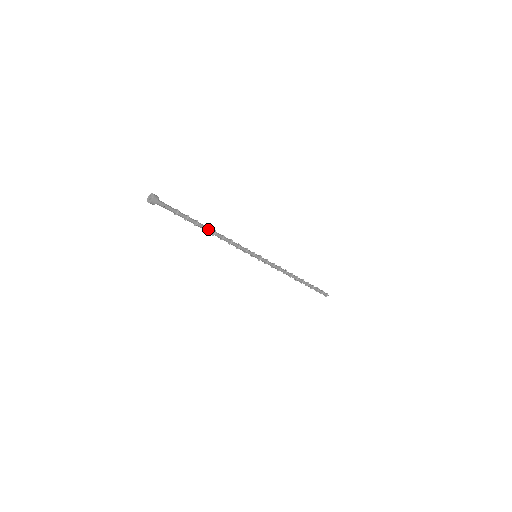
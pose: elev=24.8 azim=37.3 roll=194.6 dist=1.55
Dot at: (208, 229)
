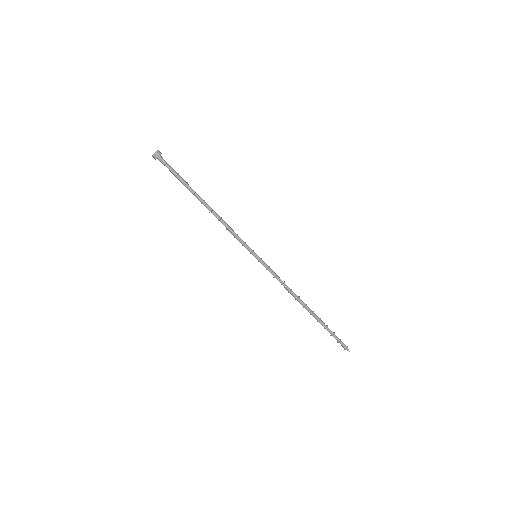
Dot at: (206, 203)
